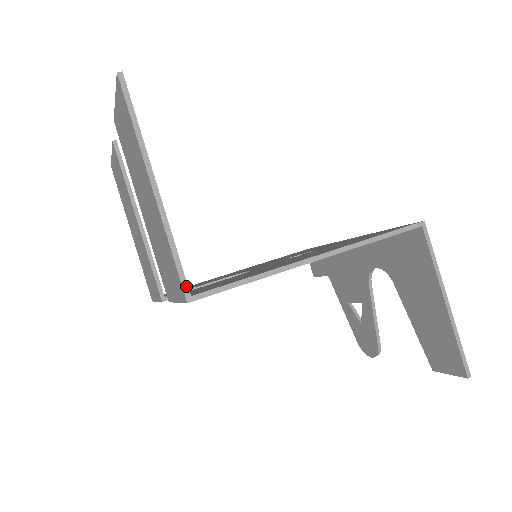
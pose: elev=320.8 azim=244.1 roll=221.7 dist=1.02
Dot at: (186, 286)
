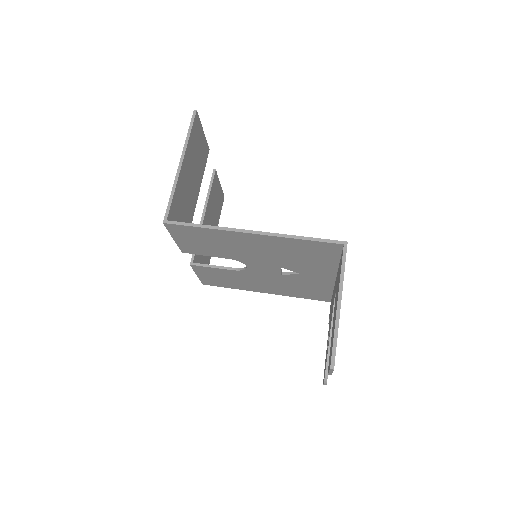
Dot at: (167, 214)
